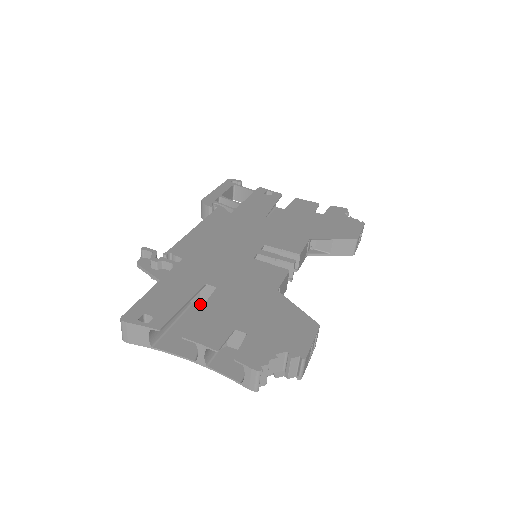
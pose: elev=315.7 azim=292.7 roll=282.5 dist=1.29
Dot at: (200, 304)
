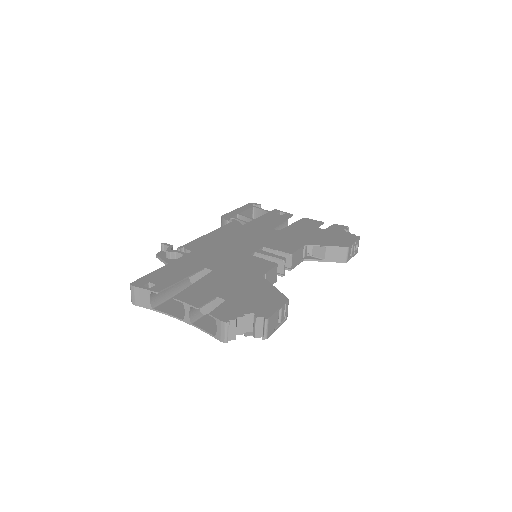
Dot at: occluded
